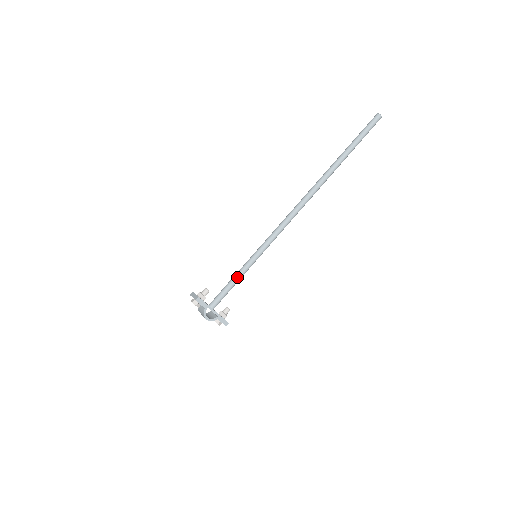
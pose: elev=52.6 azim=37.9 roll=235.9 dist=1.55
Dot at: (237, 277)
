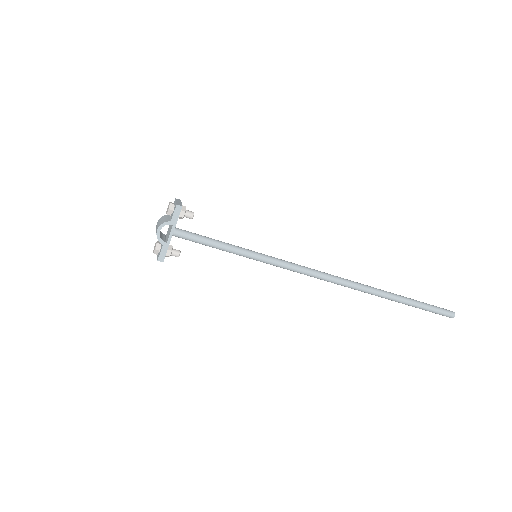
Dot at: (223, 245)
